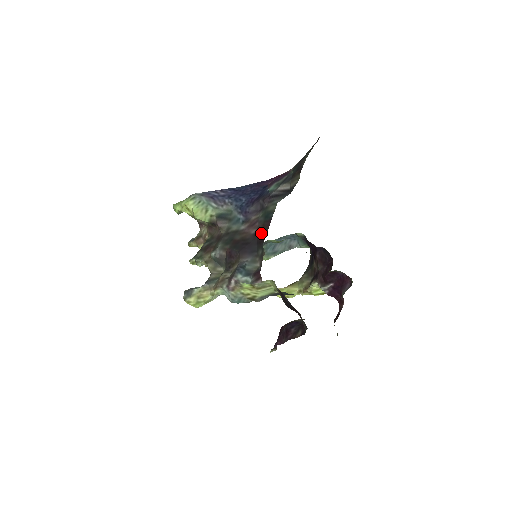
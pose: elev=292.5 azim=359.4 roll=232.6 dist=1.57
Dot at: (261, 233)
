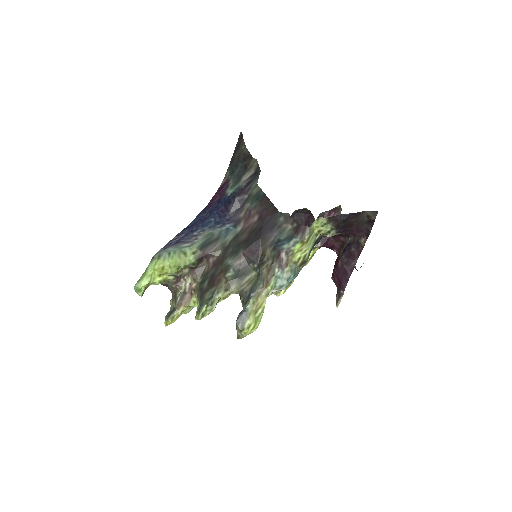
Dot at: (267, 210)
